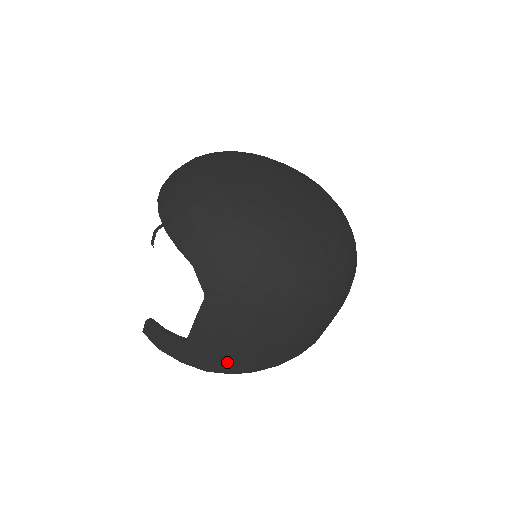
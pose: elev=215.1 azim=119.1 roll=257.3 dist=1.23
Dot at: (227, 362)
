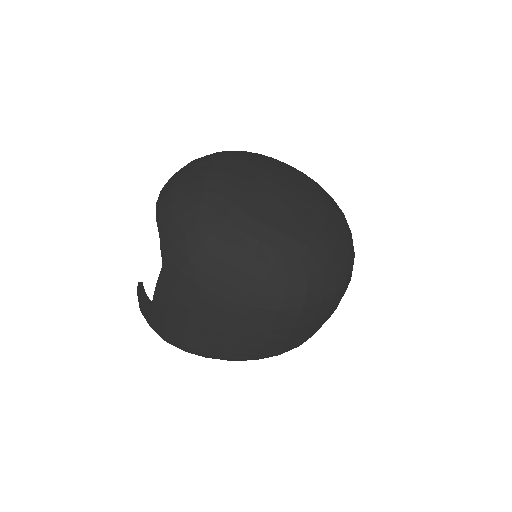
Dot at: (180, 337)
